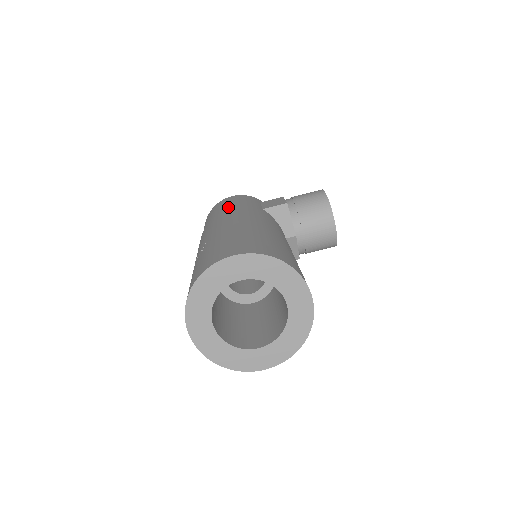
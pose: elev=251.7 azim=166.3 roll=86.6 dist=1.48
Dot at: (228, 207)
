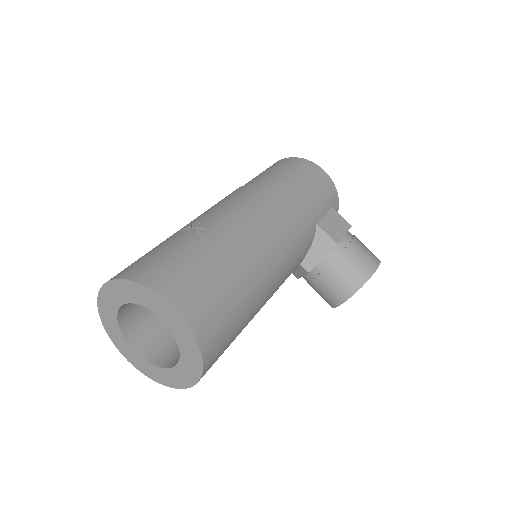
Dot at: (294, 191)
